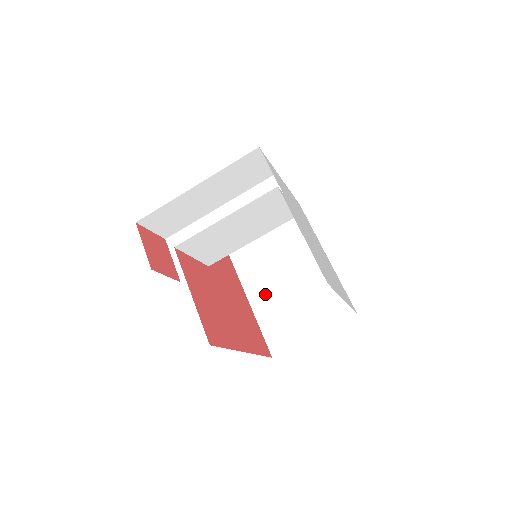
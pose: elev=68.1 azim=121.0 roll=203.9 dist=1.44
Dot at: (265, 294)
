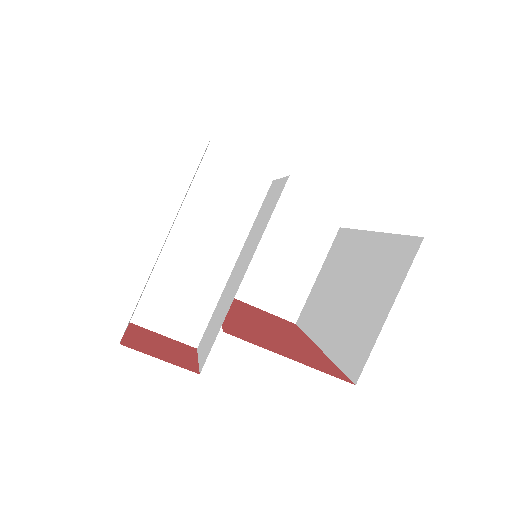
Dot at: occluded
